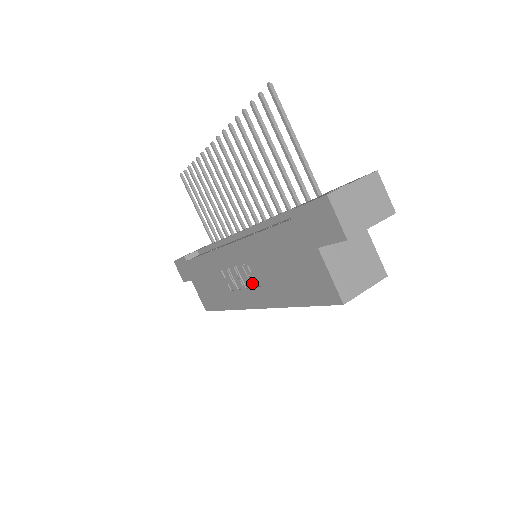
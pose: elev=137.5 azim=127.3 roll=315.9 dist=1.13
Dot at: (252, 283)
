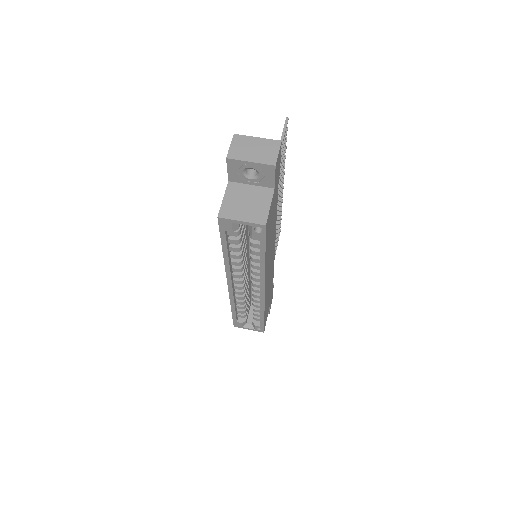
Dot at: occluded
